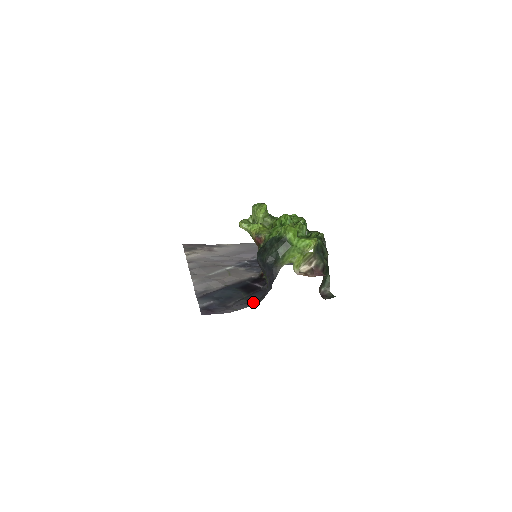
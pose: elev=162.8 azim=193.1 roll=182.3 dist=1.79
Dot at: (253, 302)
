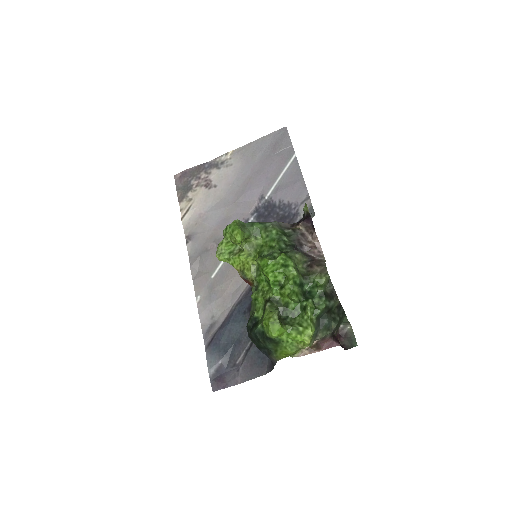
Dot at: (261, 368)
